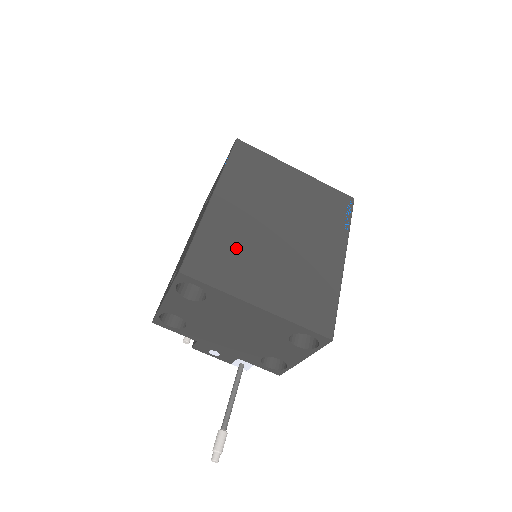
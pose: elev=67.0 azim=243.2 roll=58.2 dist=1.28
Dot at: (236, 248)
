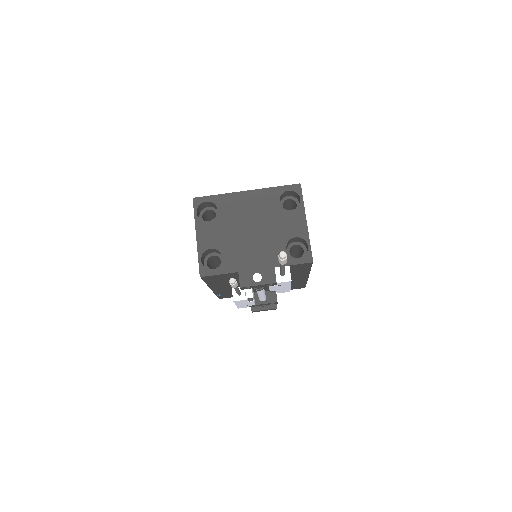
Dot at: occluded
